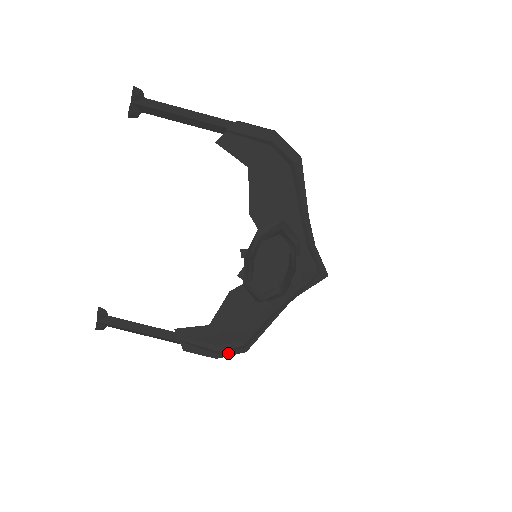
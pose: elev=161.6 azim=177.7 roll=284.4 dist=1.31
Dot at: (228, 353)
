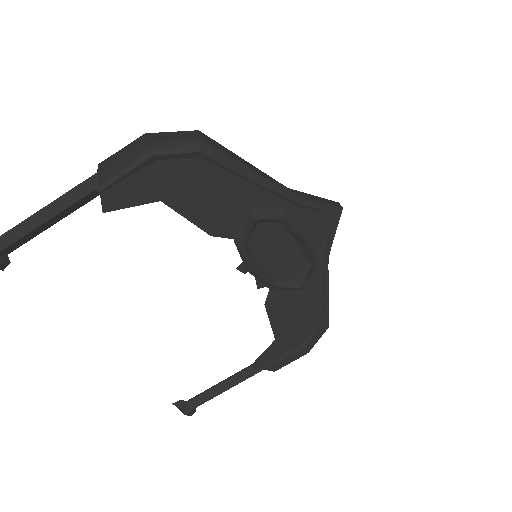
Dot at: (314, 341)
